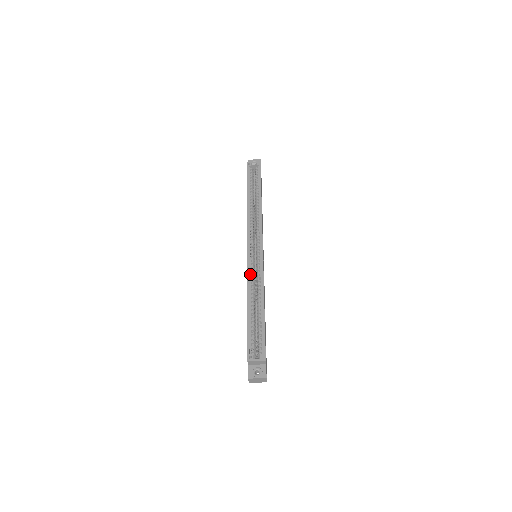
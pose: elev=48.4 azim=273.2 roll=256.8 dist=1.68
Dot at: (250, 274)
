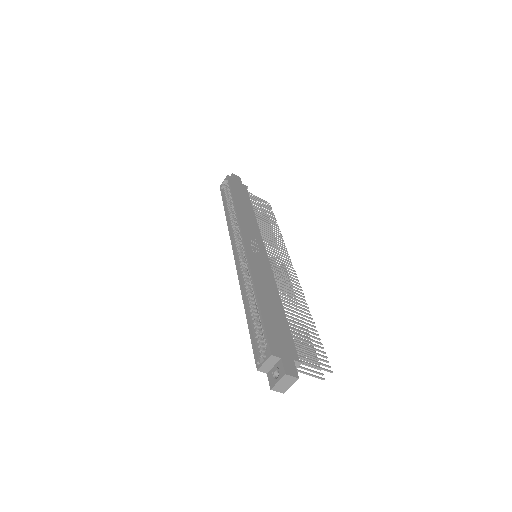
Dot at: (242, 278)
